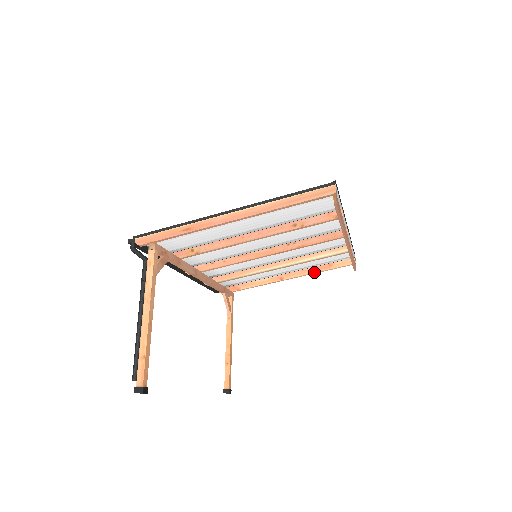
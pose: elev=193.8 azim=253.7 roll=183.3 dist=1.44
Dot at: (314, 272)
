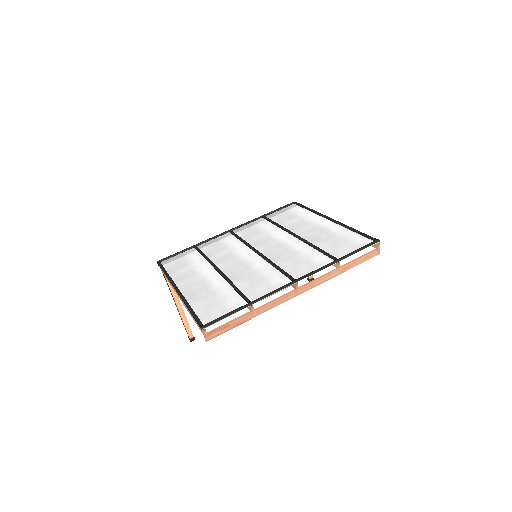
Dot at: occluded
